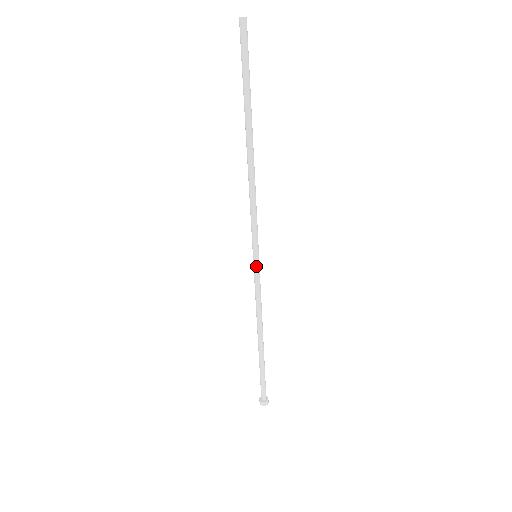
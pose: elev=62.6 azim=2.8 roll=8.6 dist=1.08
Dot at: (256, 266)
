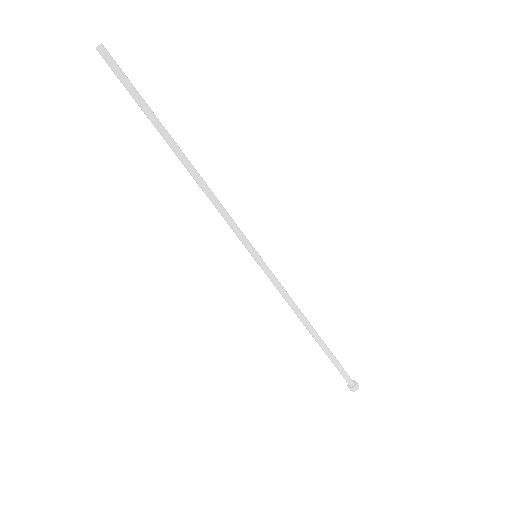
Dot at: (260, 266)
